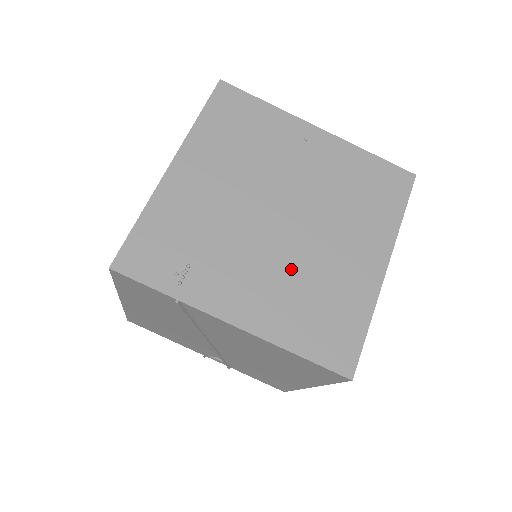
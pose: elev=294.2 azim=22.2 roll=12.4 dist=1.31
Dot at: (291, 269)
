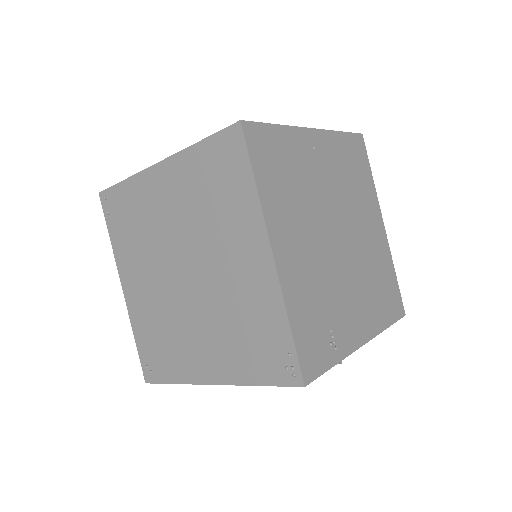
Dot at: (362, 273)
